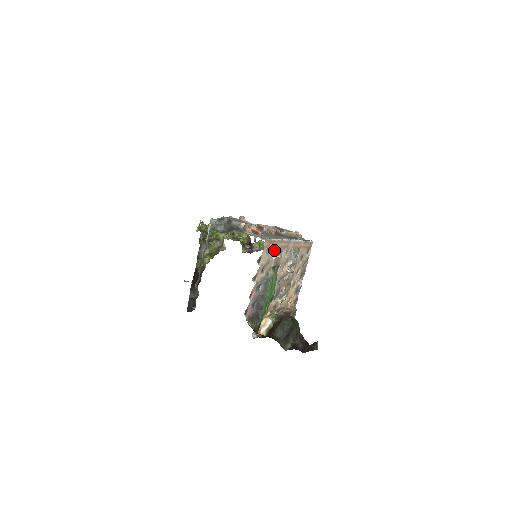
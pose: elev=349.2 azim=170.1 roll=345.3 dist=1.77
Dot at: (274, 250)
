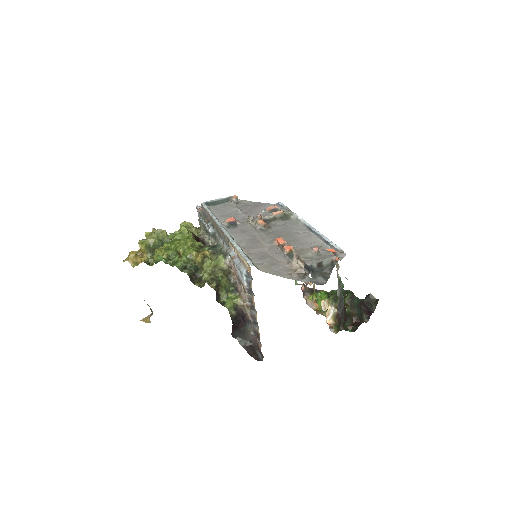
Dot at: occluded
